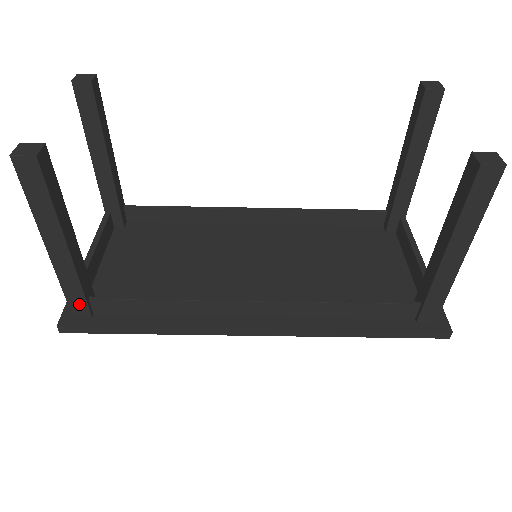
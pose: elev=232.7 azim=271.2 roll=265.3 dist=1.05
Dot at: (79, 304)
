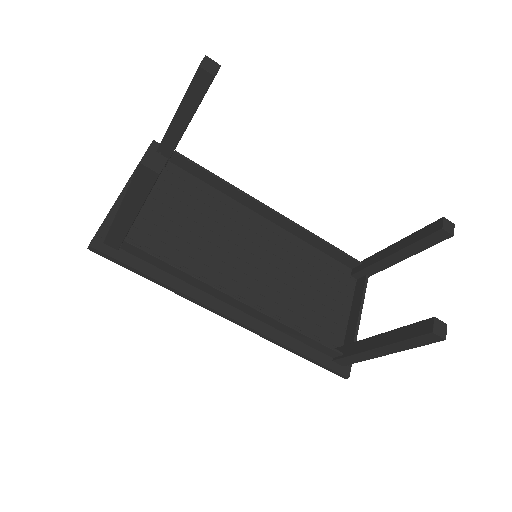
Dot at: (115, 241)
